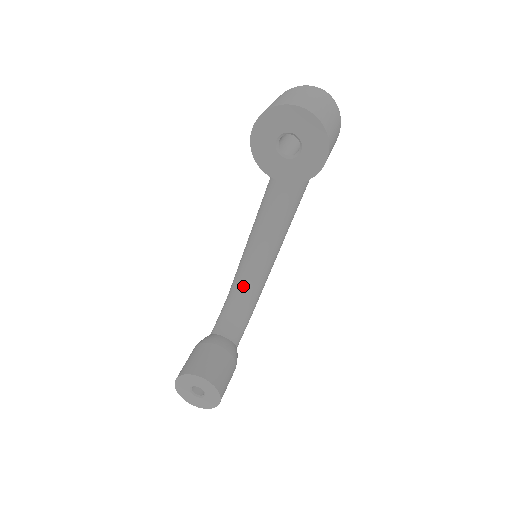
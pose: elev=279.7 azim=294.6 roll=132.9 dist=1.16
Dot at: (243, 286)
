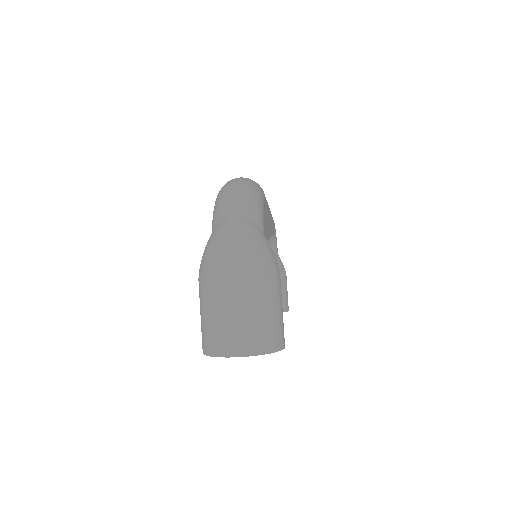
Dot at: occluded
